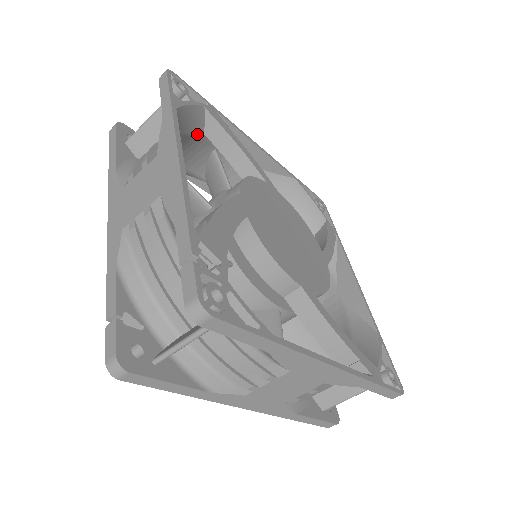
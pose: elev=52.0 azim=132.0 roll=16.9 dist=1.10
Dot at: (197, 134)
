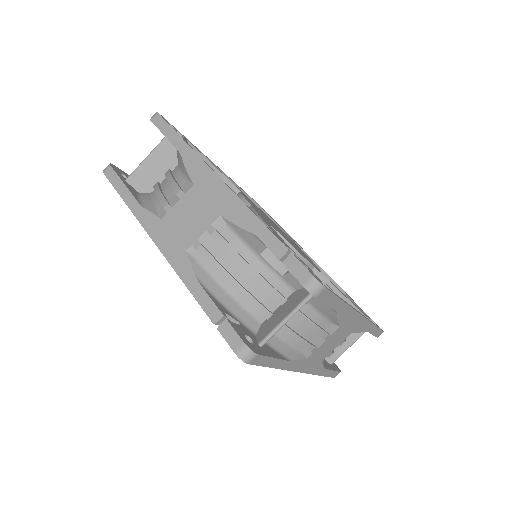
Dot at: occluded
